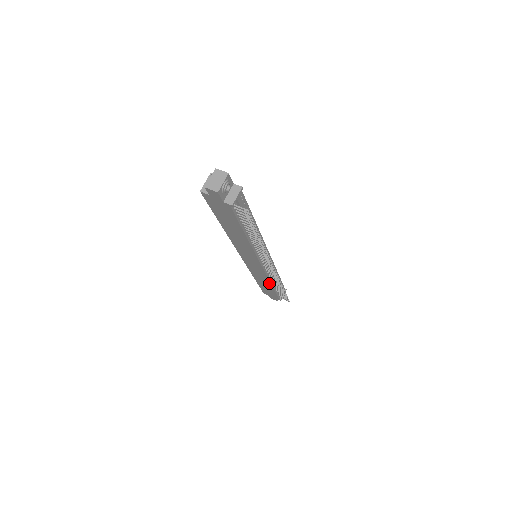
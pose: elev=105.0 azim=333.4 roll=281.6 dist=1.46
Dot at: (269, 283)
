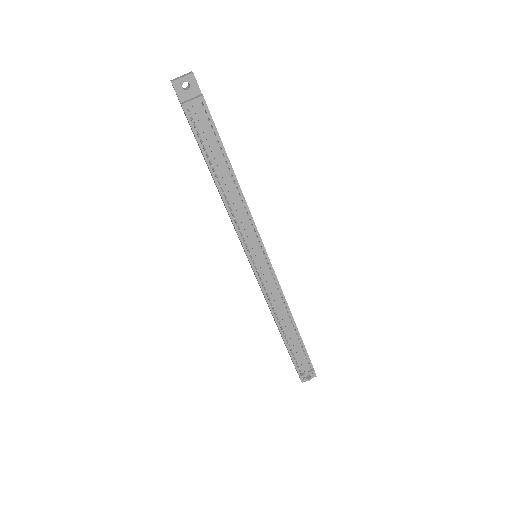
Dot at: (275, 320)
